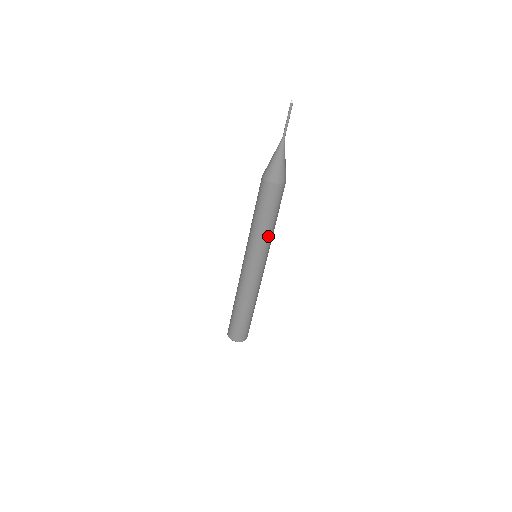
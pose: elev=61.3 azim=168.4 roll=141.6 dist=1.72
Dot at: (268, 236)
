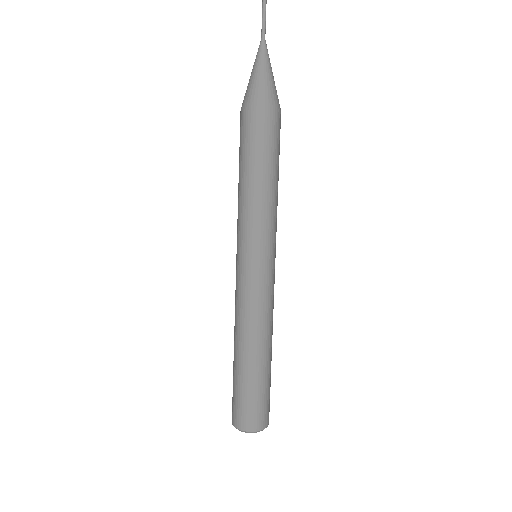
Dot at: (276, 207)
